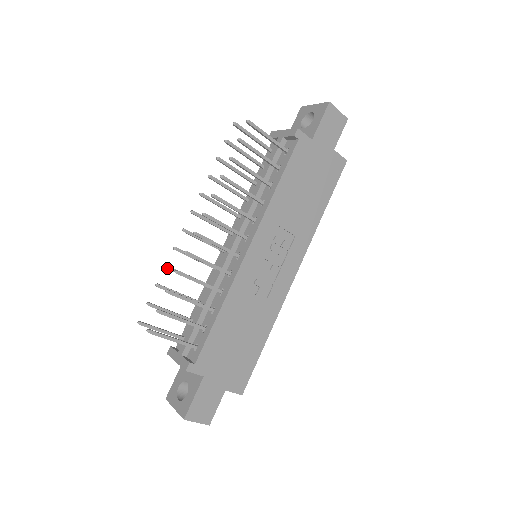
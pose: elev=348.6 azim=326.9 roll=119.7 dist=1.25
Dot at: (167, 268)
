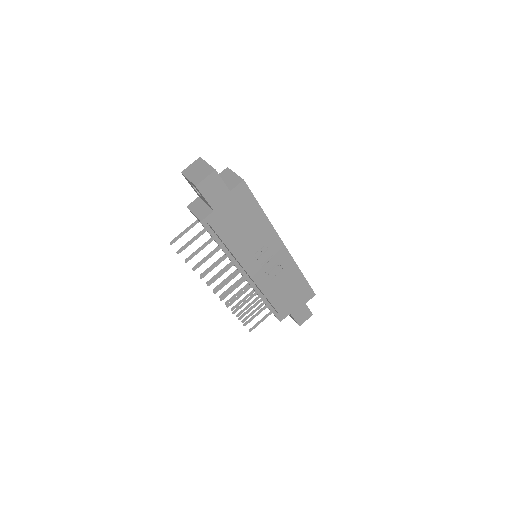
Dot at: occluded
